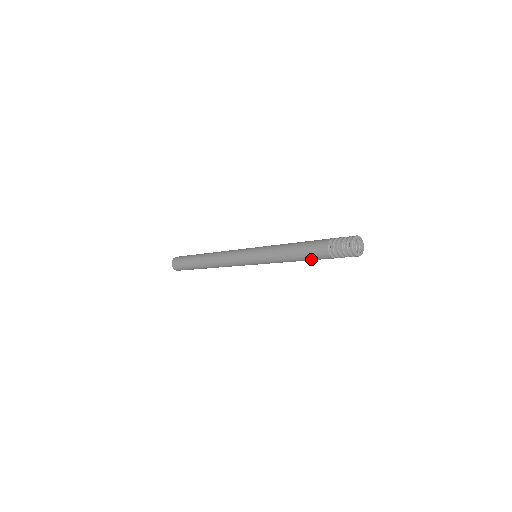
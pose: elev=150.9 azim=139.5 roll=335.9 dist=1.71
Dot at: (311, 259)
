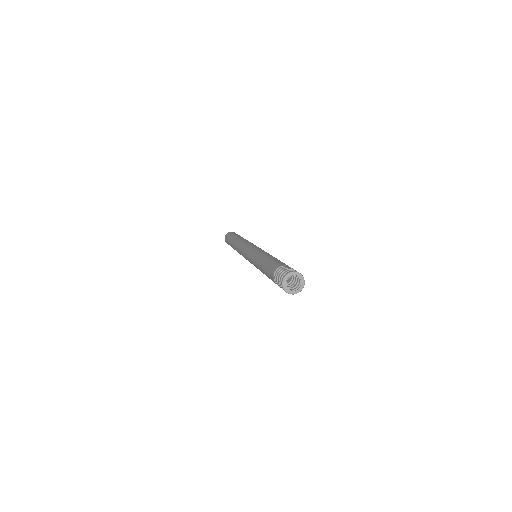
Dot at: occluded
